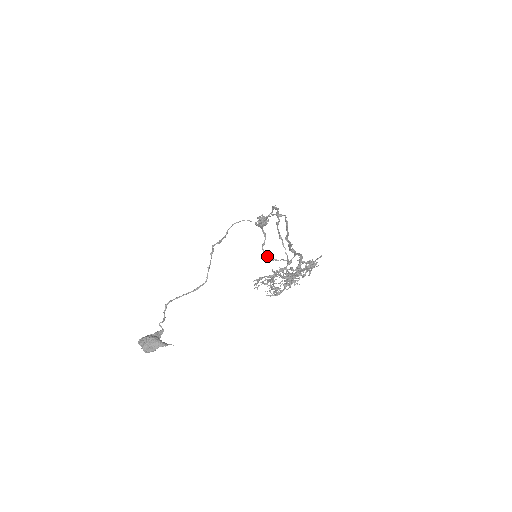
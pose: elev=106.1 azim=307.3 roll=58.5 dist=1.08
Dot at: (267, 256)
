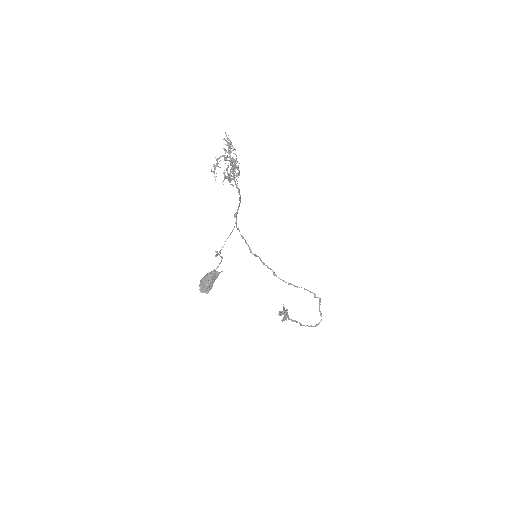
Dot at: (310, 326)
